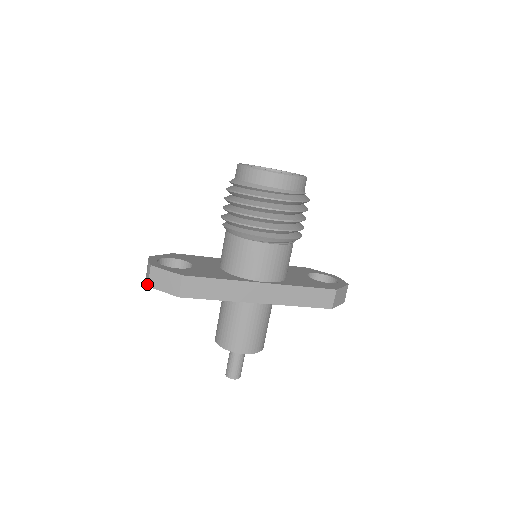
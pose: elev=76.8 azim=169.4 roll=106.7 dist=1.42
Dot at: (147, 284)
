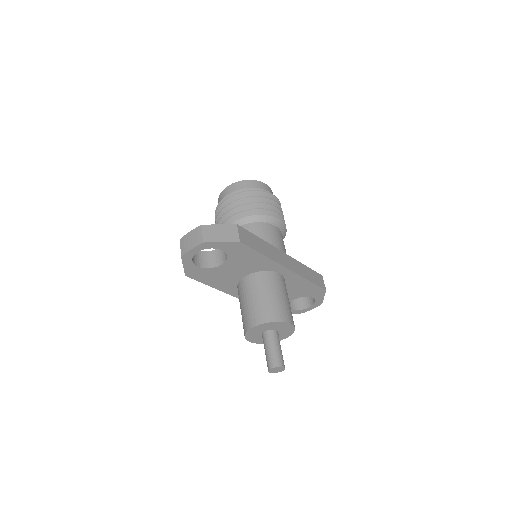
Dot at: (200, 242)
